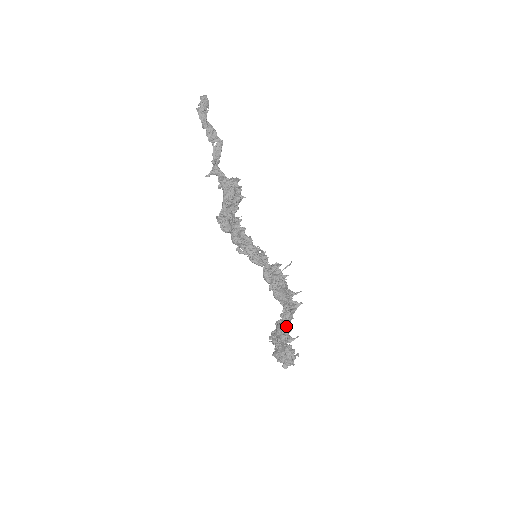
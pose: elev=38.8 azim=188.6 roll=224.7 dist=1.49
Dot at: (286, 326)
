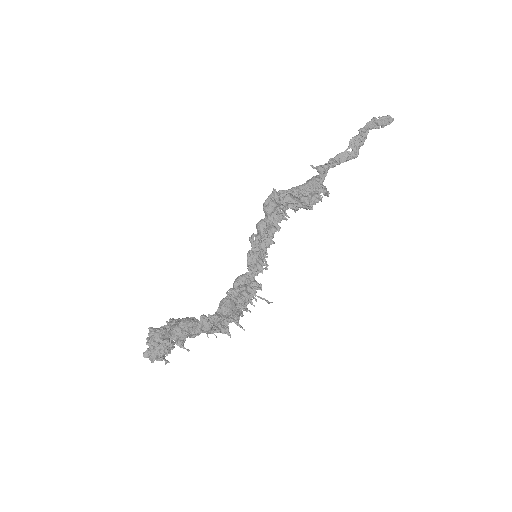
Dot at: (194, 328)
